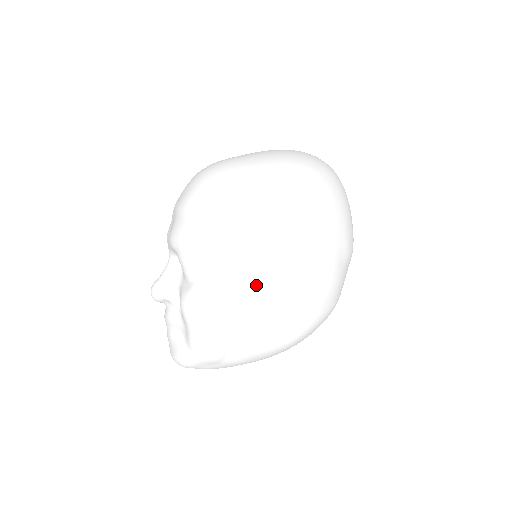
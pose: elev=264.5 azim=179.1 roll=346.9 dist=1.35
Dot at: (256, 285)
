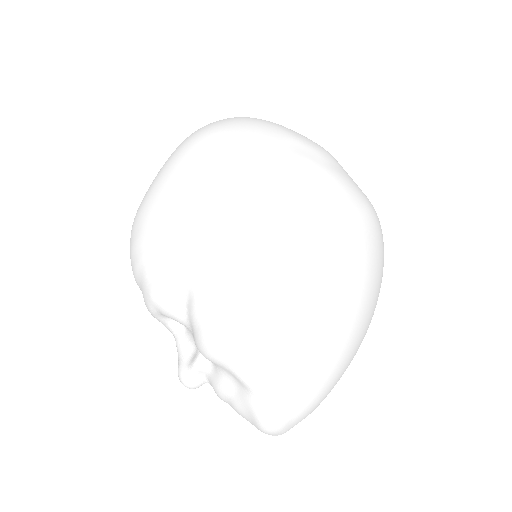
Dot at: (241, 249)
